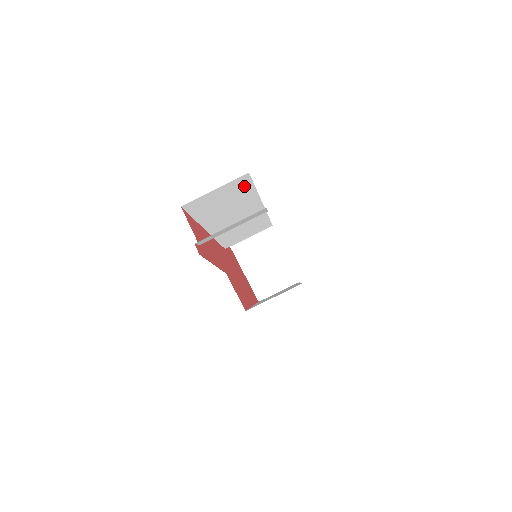
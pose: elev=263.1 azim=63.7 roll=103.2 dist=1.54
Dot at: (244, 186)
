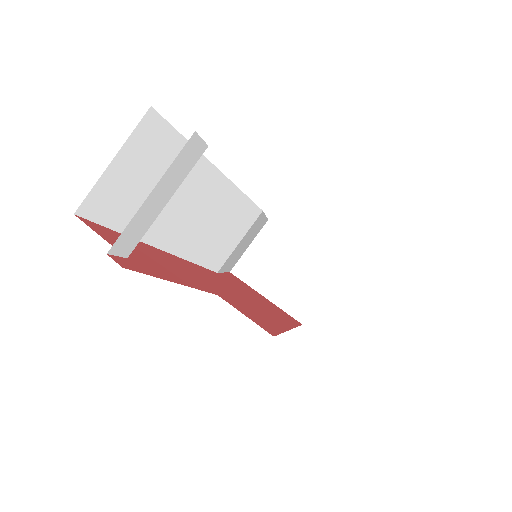
Dot at: (164, 141)
